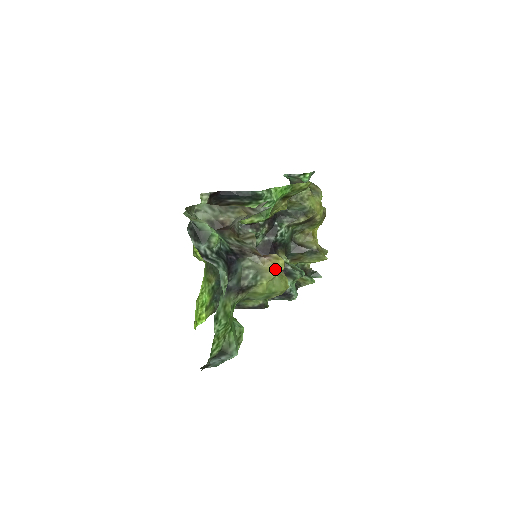
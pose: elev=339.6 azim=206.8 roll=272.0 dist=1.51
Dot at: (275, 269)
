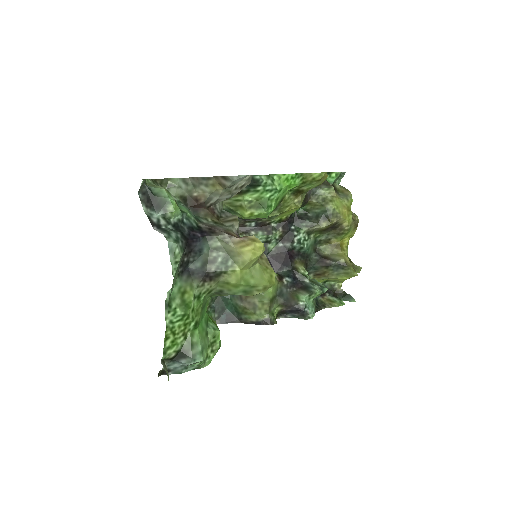
Dot at: (249, 252)
